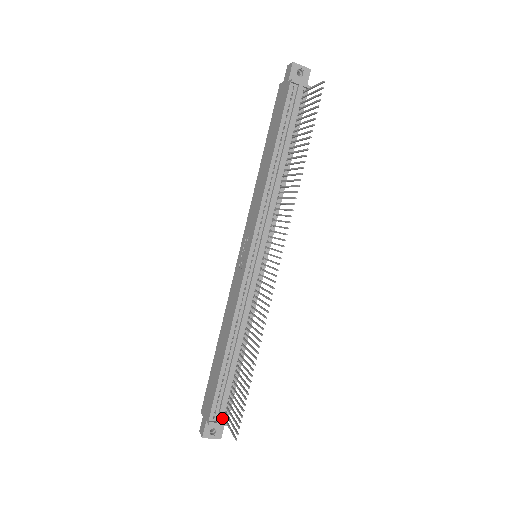
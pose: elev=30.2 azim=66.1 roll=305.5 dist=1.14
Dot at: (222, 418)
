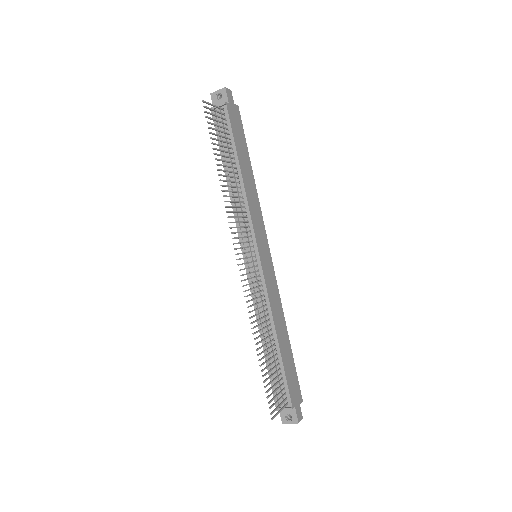
Dot at: (286, 403)
